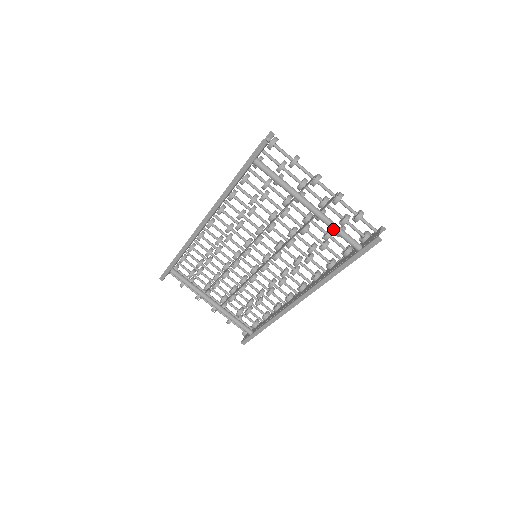
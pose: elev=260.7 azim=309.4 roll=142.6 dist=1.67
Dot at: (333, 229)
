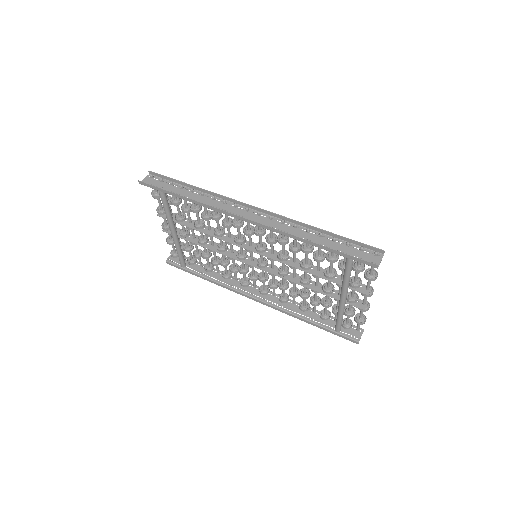
Dot at: (339, 316)
